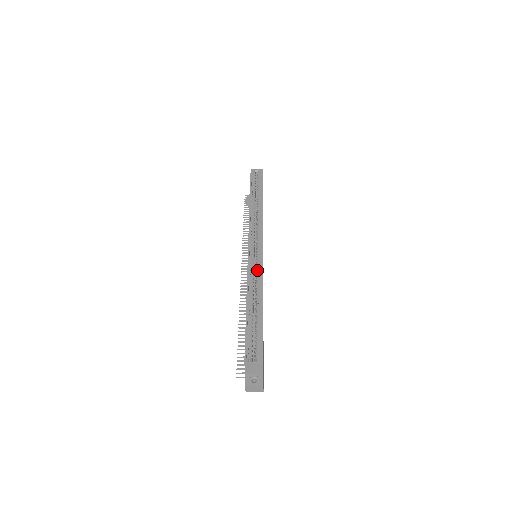
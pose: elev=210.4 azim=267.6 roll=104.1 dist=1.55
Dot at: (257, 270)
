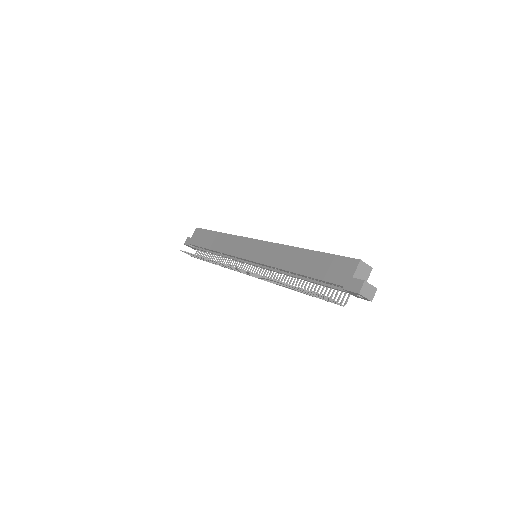
Dot at: occluded
